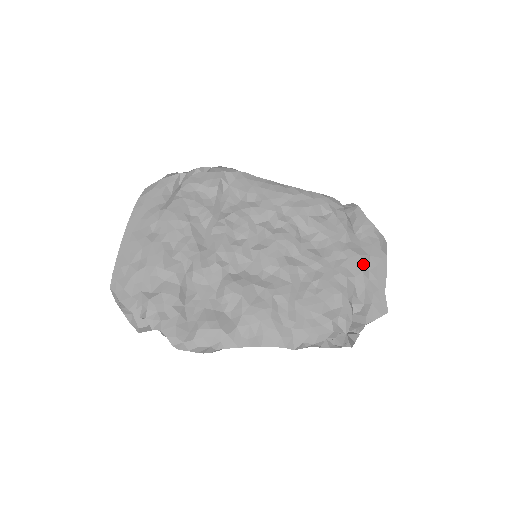
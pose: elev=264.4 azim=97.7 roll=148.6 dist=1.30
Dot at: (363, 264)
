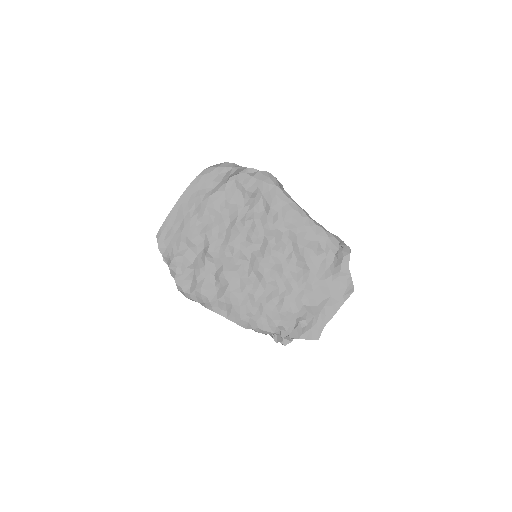
Dot at: (321, 301)
